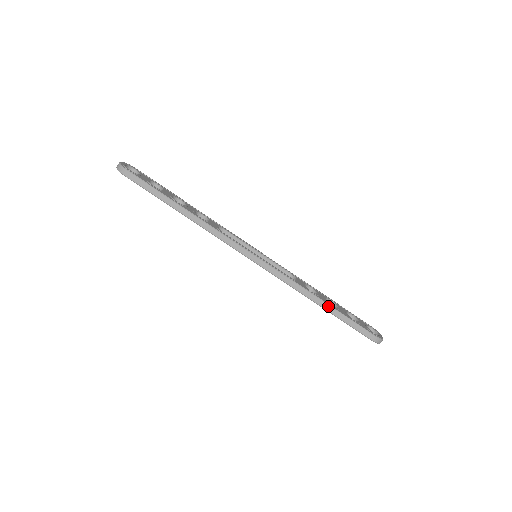
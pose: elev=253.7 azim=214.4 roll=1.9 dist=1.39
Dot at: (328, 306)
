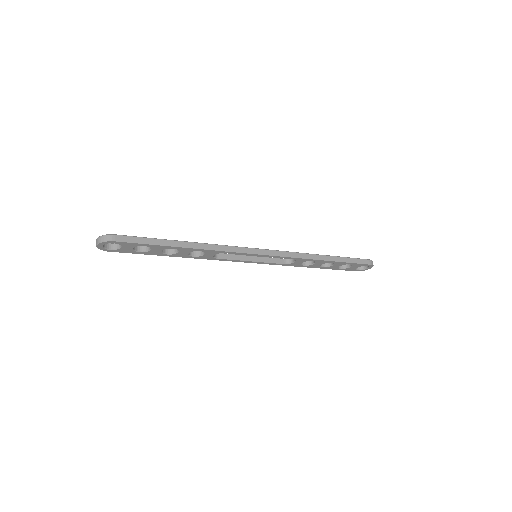
Dot at: (329, 257)
